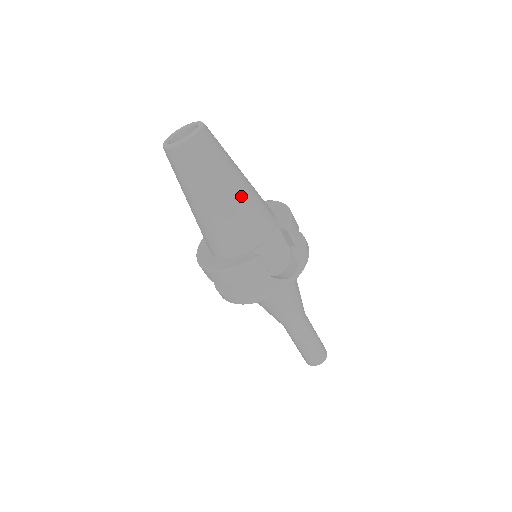
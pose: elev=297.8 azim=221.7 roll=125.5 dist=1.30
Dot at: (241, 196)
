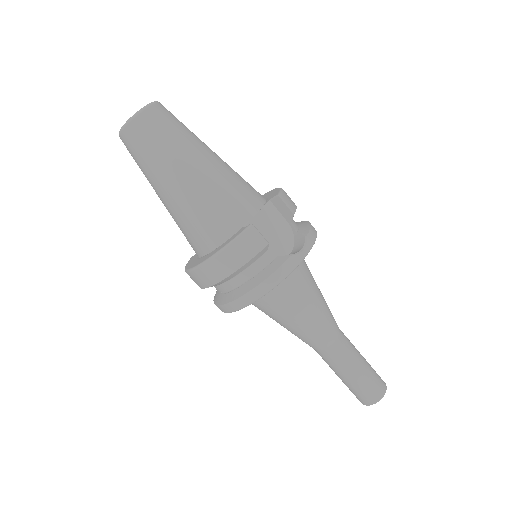
Dot at: (215, 167)
